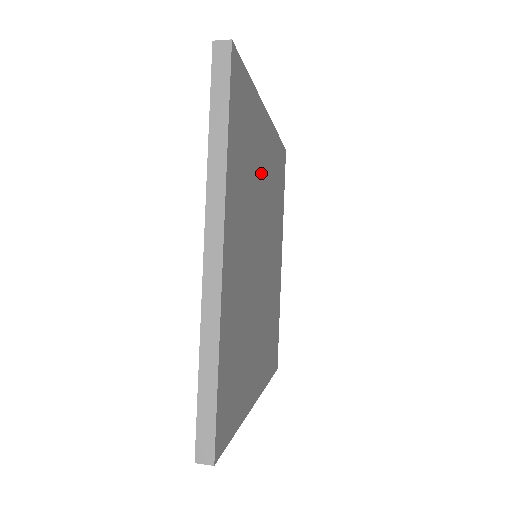
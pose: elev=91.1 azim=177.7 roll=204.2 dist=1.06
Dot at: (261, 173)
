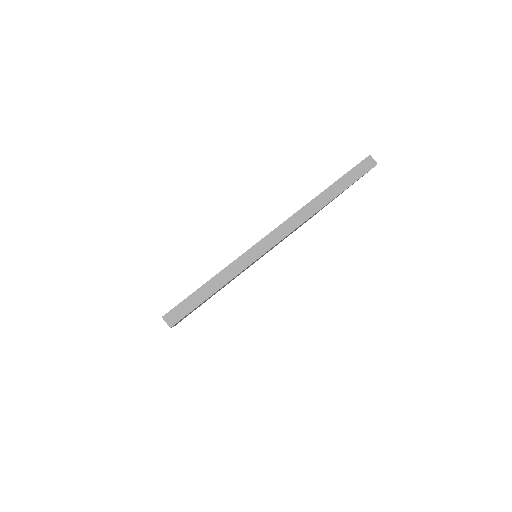
Dot at: occluded
